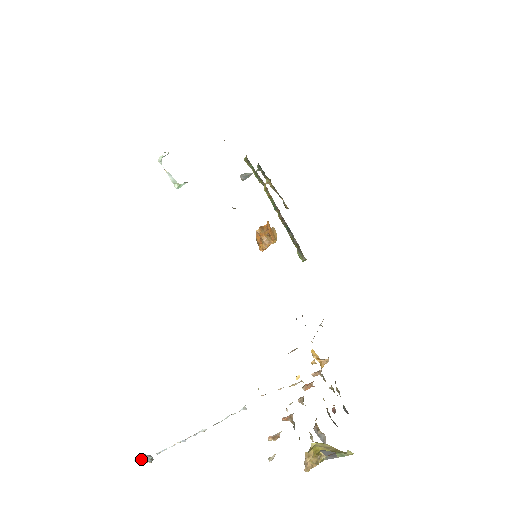
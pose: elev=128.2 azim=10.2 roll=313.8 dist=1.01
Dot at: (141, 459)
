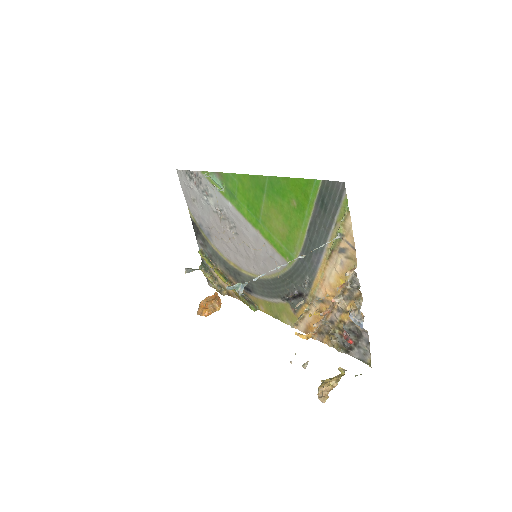
Dot at: (238, 283)
